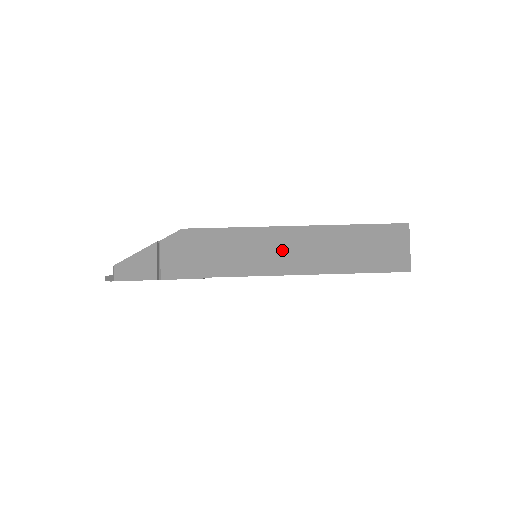
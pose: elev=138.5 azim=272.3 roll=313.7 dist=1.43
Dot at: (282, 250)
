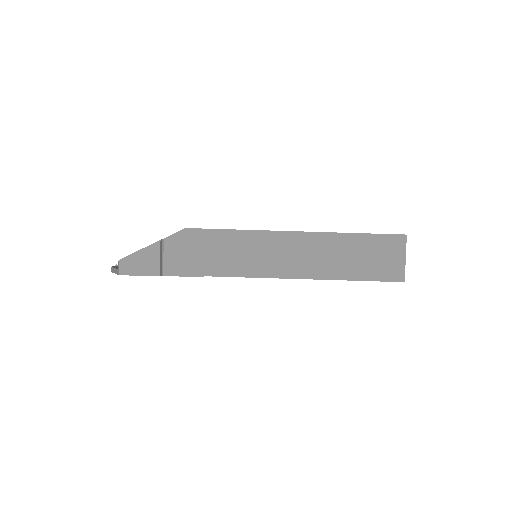
Dot at: (281, 254)
